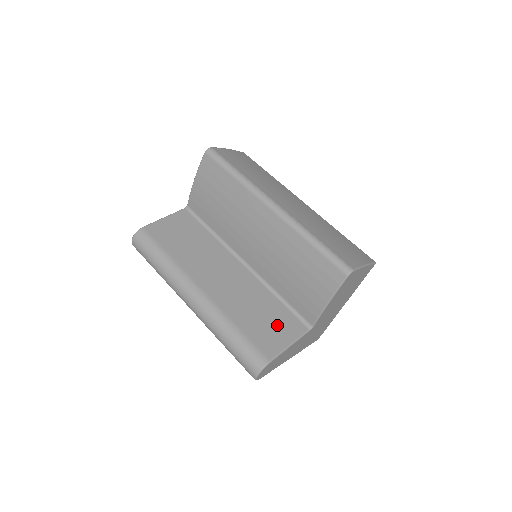
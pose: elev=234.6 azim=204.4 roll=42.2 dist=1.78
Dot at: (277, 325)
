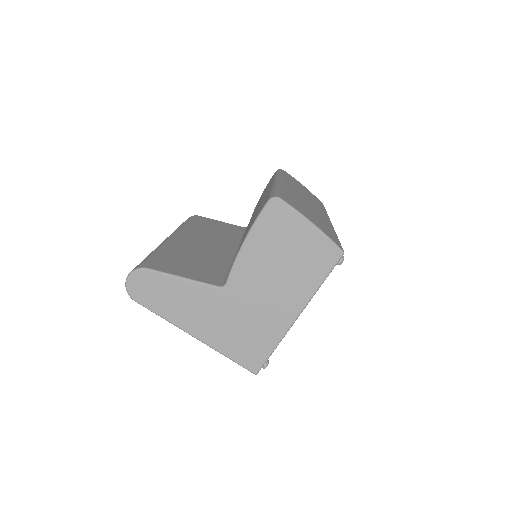
Dot at: (196, 269)
